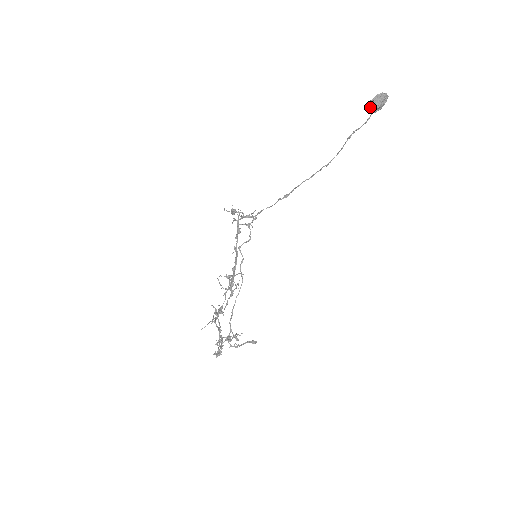
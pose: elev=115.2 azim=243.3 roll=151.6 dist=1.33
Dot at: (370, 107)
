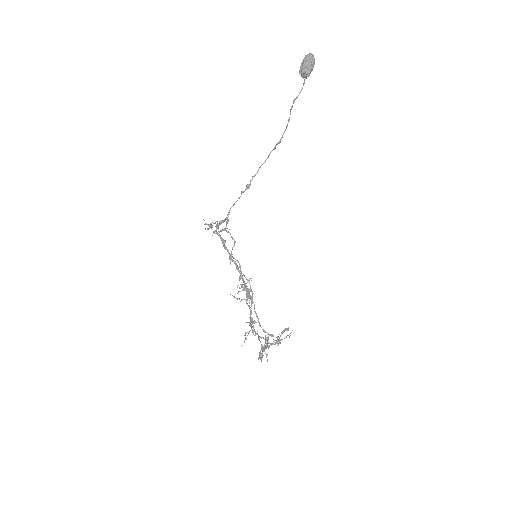
Dot at: (304, 73)
